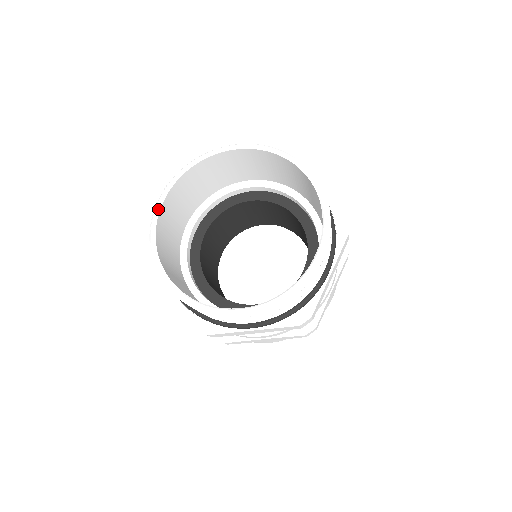
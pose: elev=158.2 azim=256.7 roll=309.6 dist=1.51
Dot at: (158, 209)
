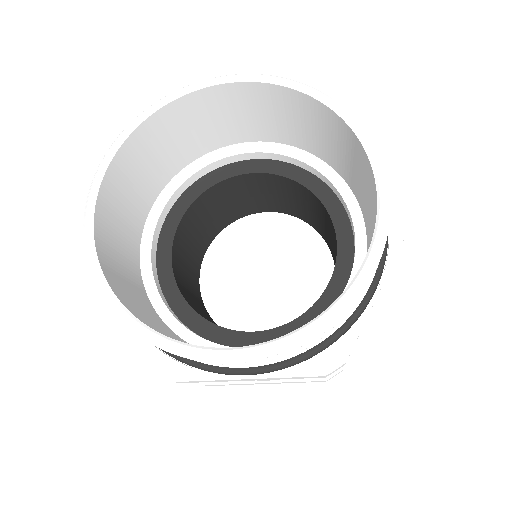
Dot at: (101, 172)
